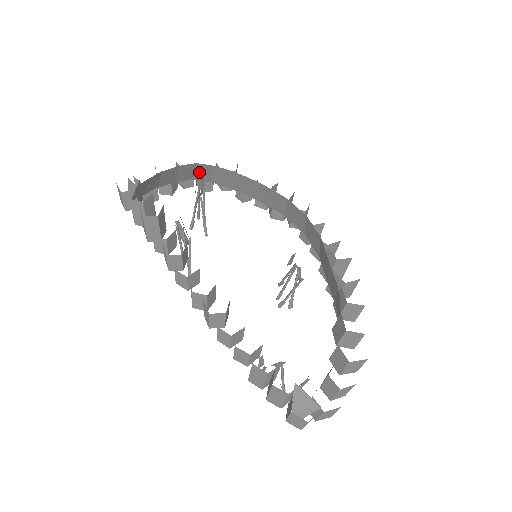
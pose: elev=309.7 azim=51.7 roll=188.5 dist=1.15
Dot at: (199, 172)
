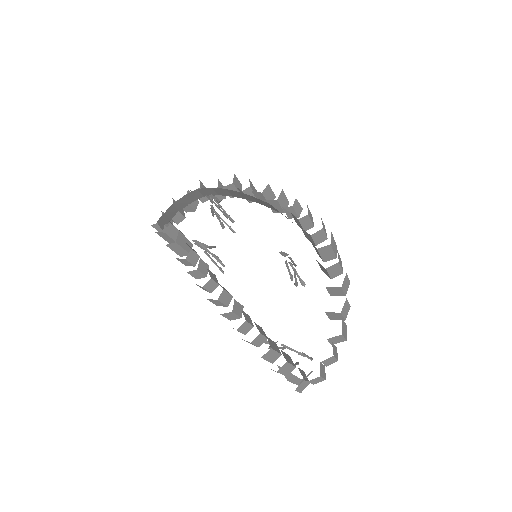
Dot at: (204, 192)
